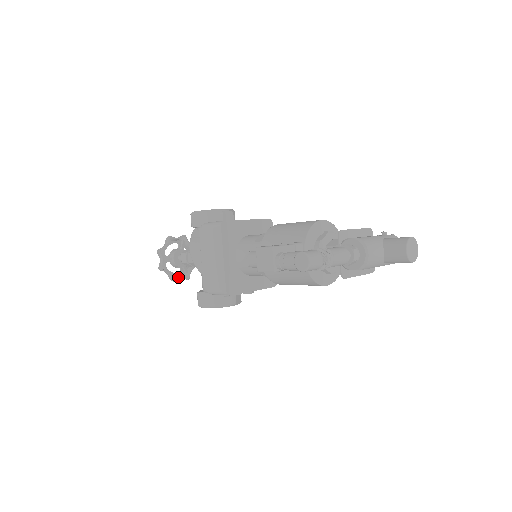
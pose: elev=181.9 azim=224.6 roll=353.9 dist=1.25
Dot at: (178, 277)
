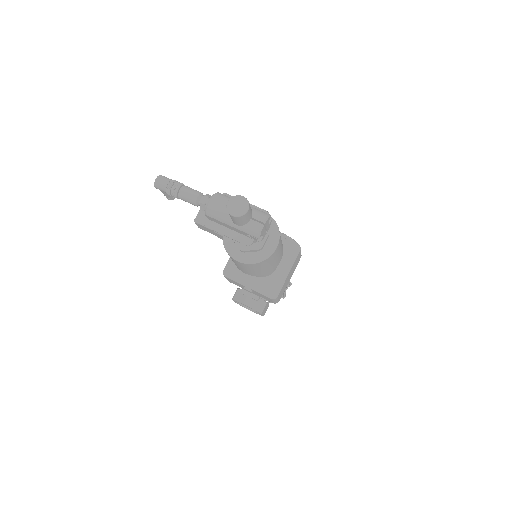
Dot at: occluded
